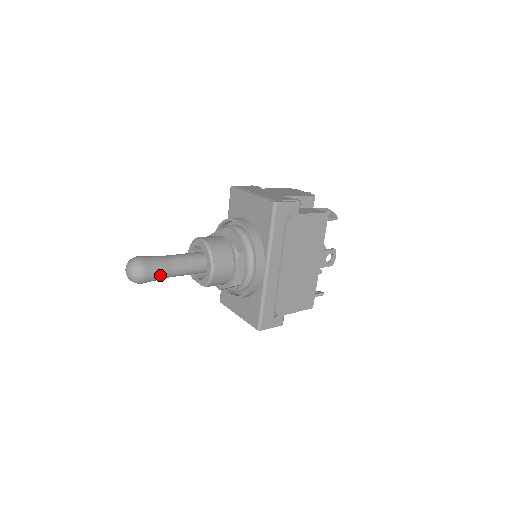
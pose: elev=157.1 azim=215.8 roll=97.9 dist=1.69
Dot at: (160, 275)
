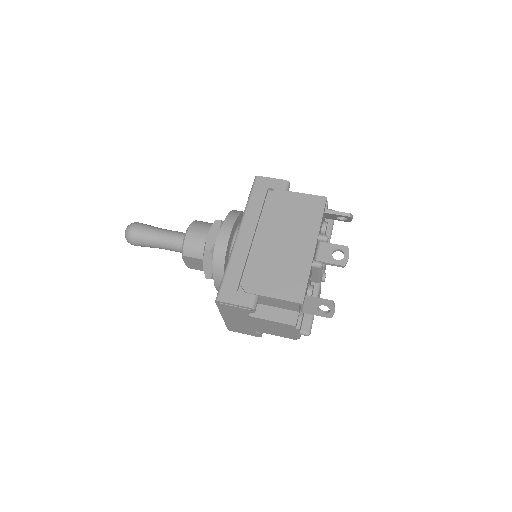
Dot at: (146, 234)
